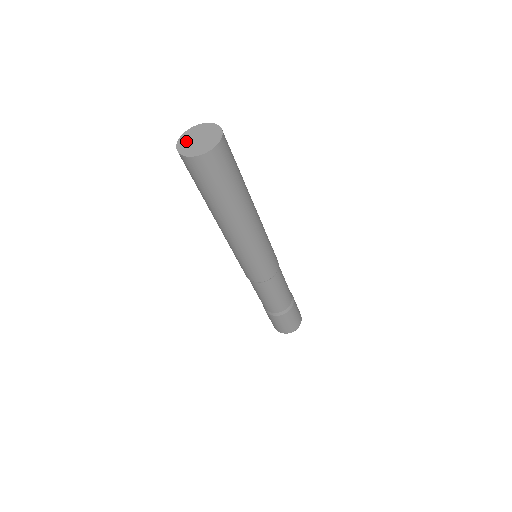
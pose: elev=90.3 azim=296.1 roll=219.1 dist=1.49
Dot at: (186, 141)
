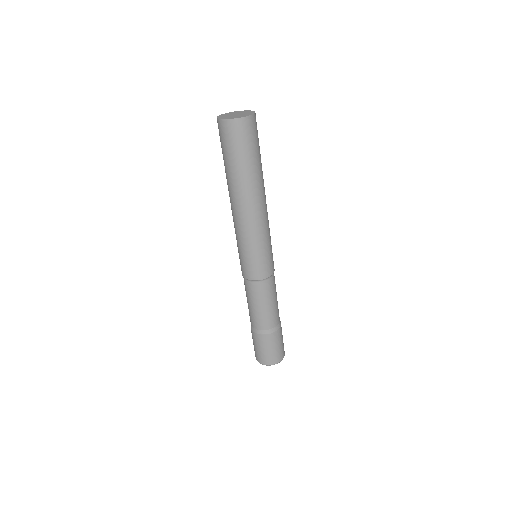
Dot at: (226, 117)
